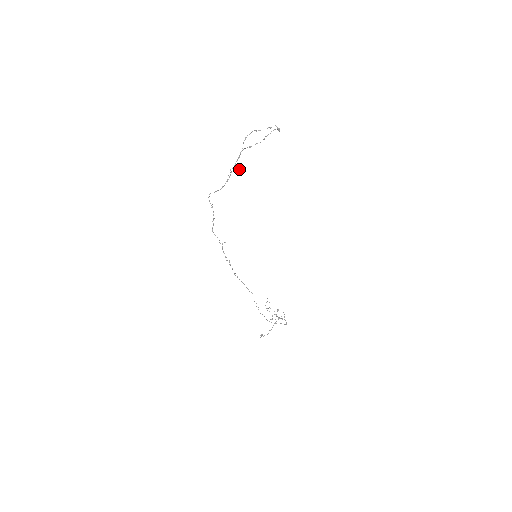
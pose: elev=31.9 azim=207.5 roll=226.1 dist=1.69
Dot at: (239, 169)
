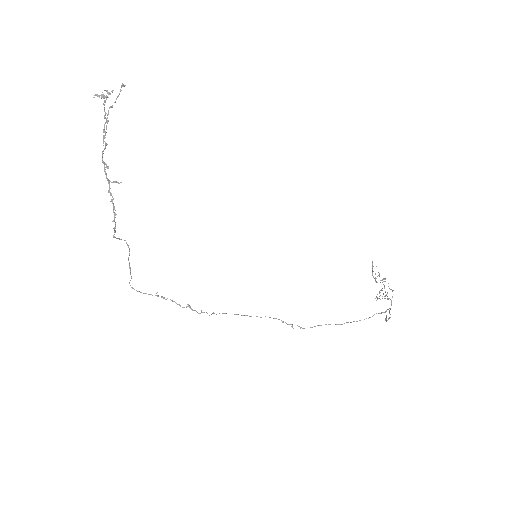
Dot at: occluded
